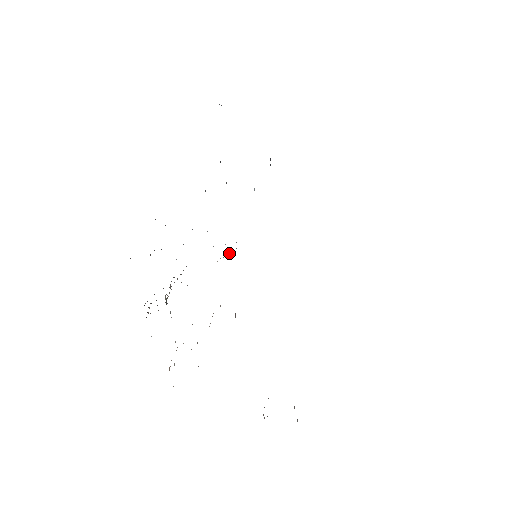
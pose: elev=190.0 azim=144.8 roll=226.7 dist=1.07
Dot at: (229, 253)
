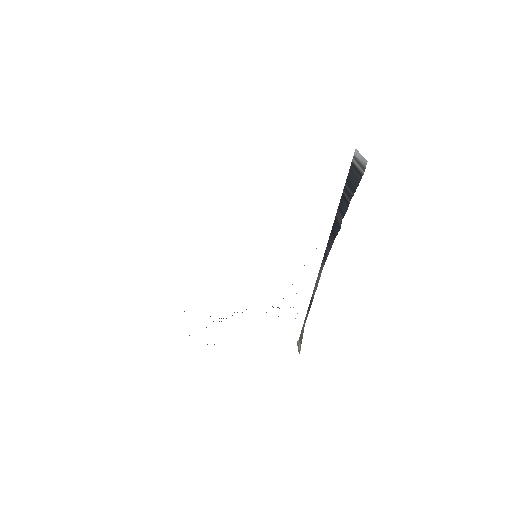
Dot at: occluded
